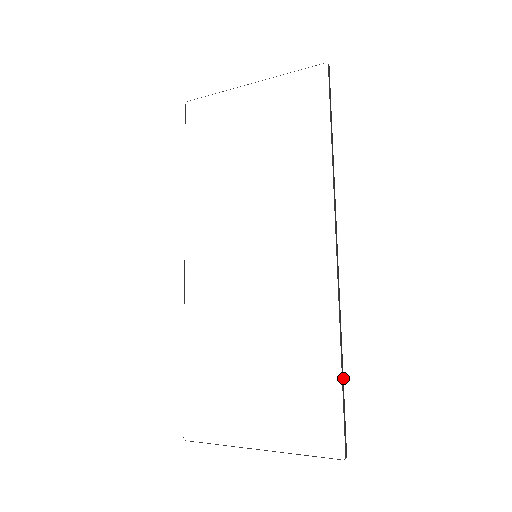
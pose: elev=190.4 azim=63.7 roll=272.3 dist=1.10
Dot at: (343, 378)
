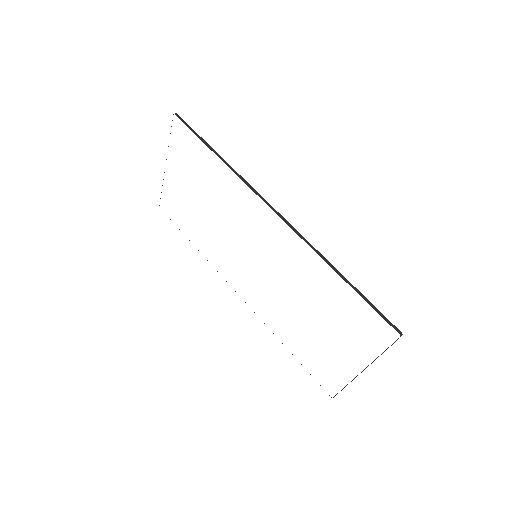
Dot at: (352, 285)
